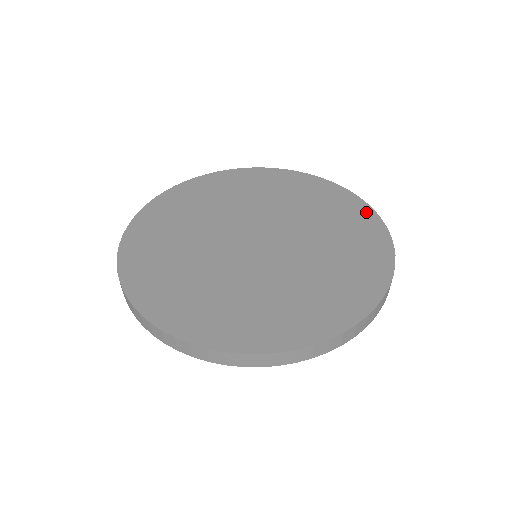
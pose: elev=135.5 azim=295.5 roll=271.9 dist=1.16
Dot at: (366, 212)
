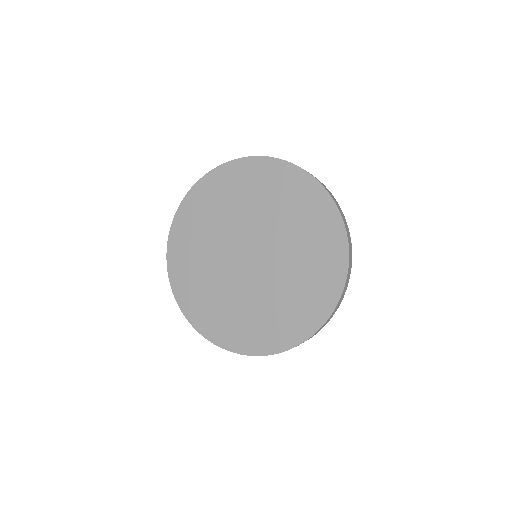
Dot at: (275, 166)
